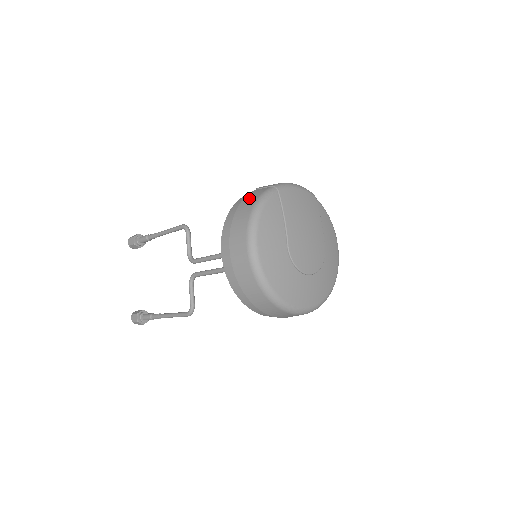
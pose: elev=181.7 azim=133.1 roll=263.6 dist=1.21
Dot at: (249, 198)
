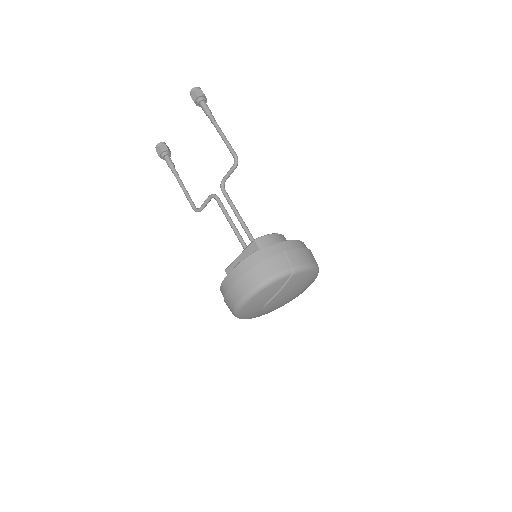
Dot at: (272, 264)
